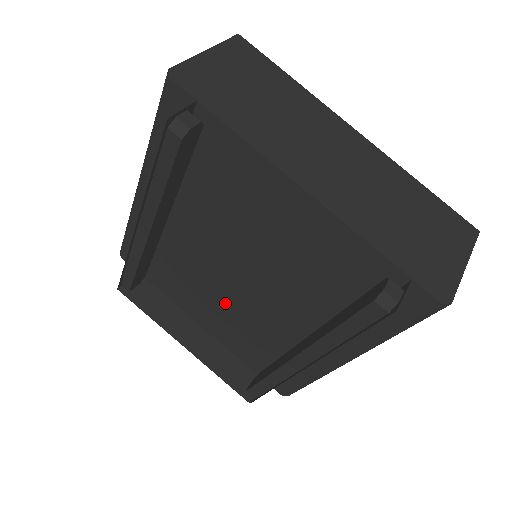
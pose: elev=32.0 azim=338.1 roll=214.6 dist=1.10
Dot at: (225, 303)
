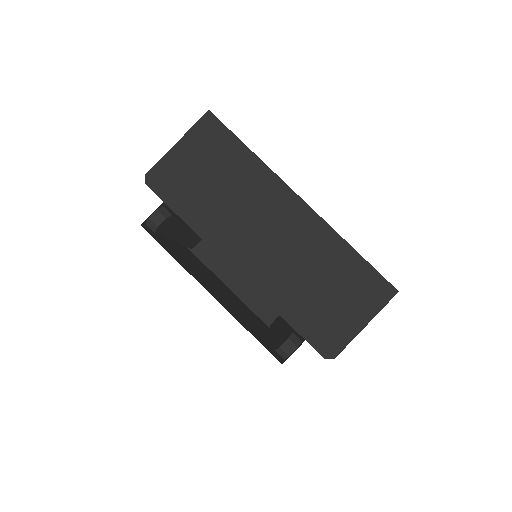
Dot at: occluded
